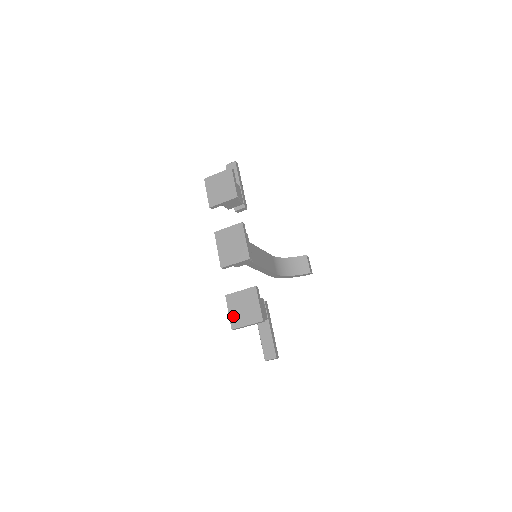
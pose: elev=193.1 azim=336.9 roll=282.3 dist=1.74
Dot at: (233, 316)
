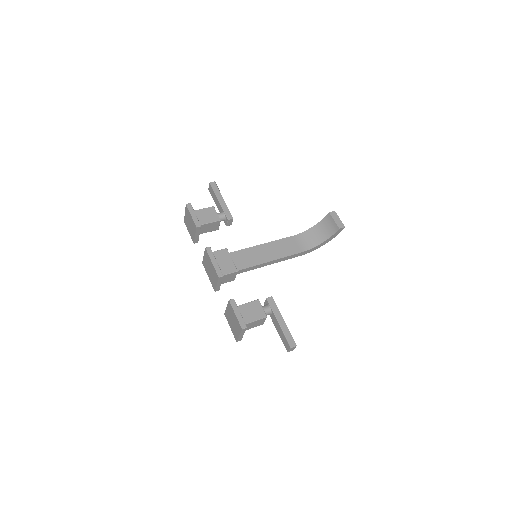
Dot at: (232, 330)
